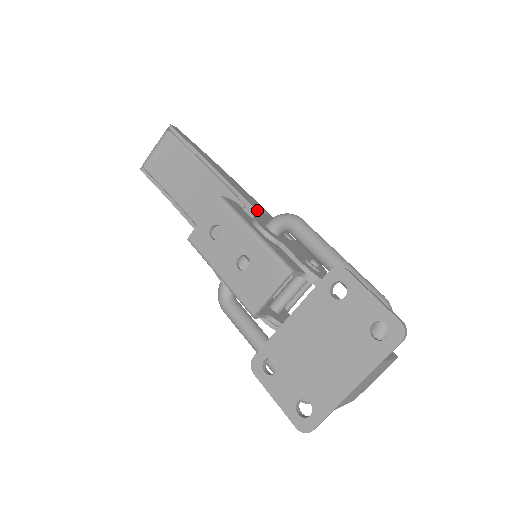
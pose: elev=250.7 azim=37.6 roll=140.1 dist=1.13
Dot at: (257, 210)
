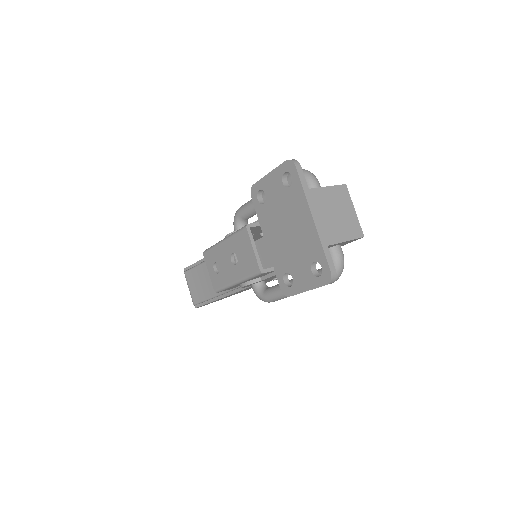
Dot at: occluded
